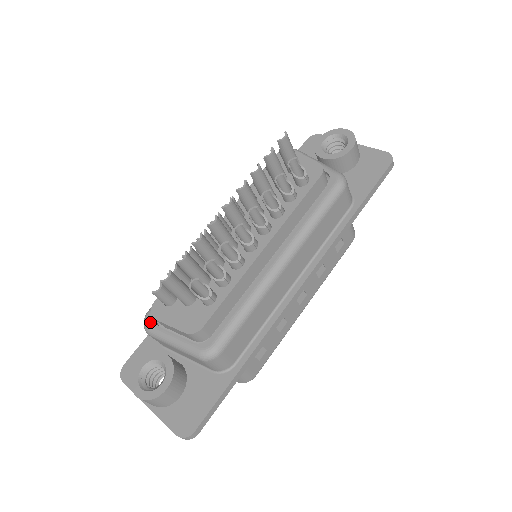
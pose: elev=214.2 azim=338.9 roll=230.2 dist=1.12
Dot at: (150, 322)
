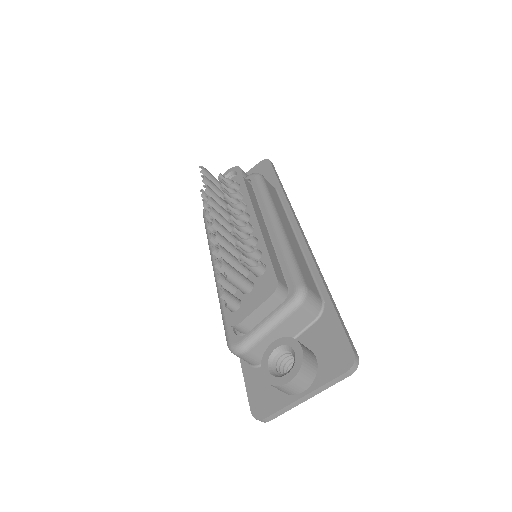
Dot at: (238, 341)
